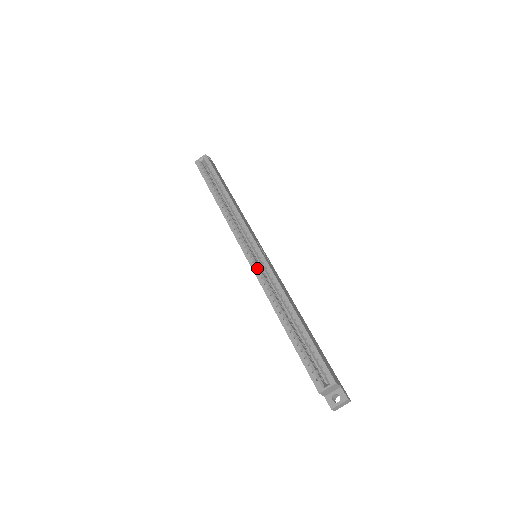
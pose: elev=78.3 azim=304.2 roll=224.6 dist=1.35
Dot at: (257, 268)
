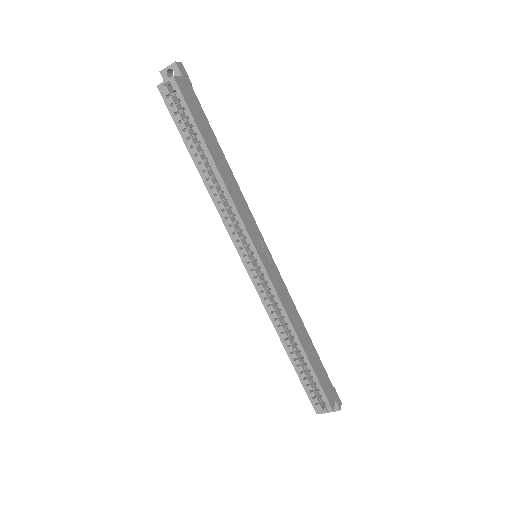
Dot at: (259, 286)
